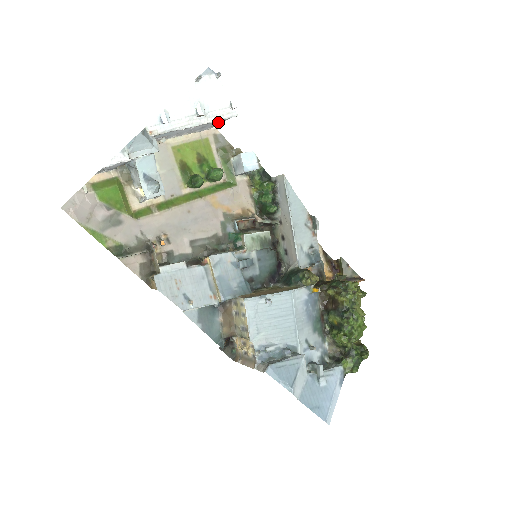
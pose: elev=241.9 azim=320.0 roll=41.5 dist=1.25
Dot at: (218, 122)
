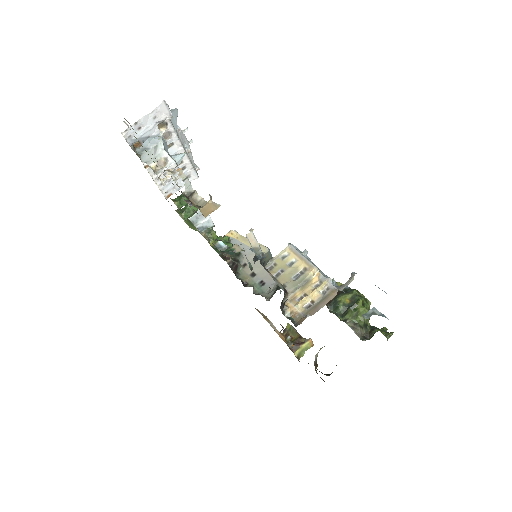
Dot at: (180, 183)
